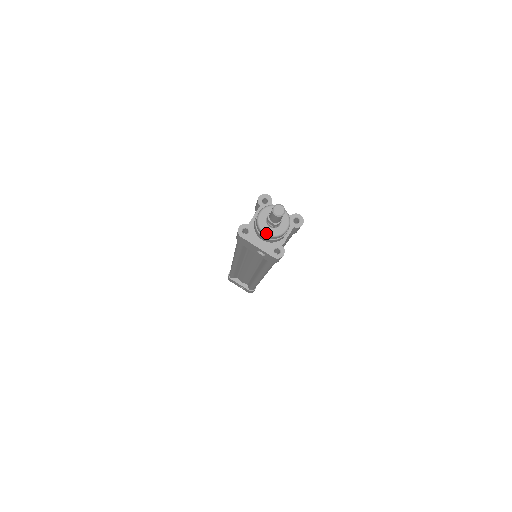
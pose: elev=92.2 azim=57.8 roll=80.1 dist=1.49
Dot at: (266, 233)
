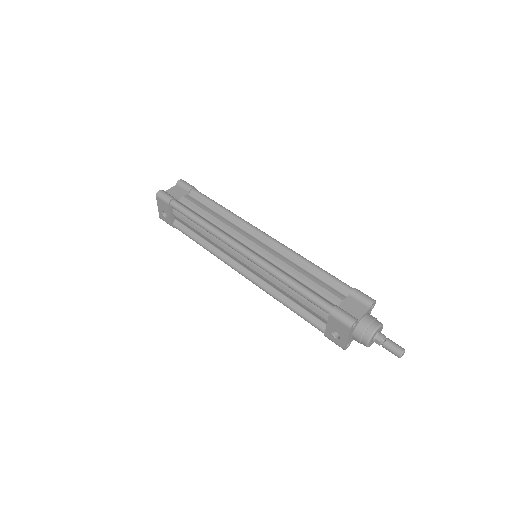
Dot at: (369, 344)
